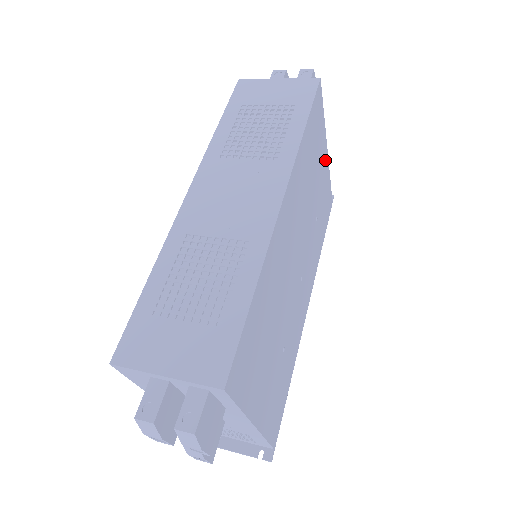
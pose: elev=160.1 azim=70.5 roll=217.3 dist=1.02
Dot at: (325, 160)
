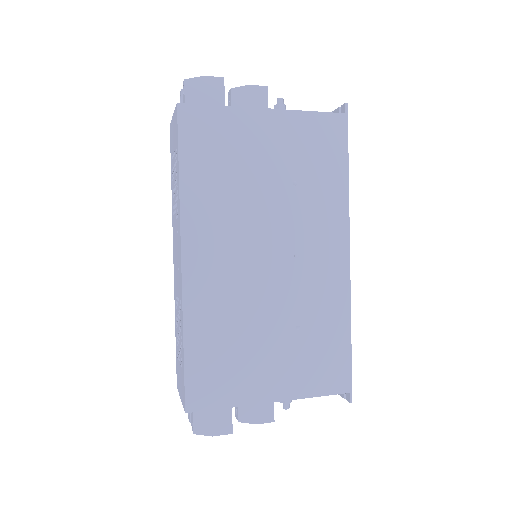
Dot at: (270, 122)
